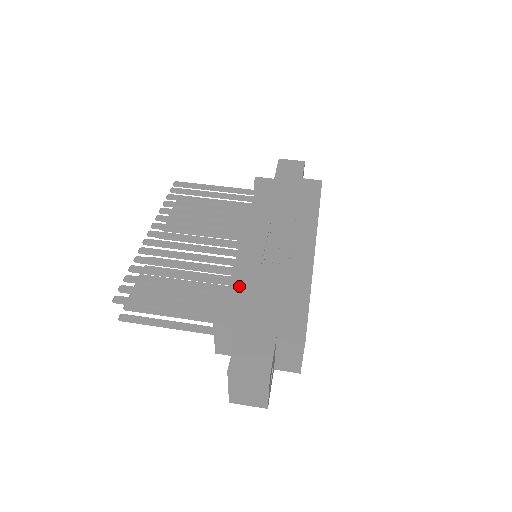
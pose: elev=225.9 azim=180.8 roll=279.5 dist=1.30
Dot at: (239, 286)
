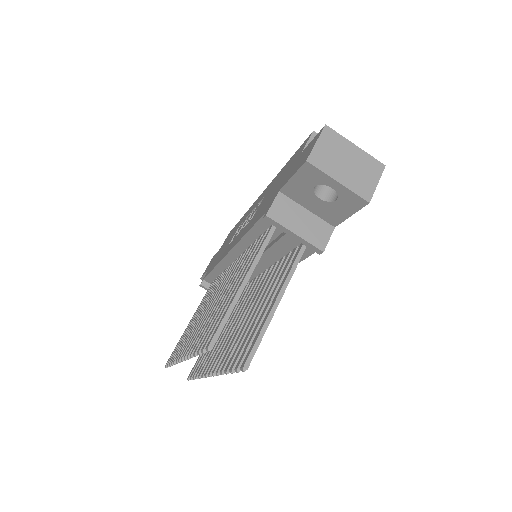
Dot at: (254, 221)
